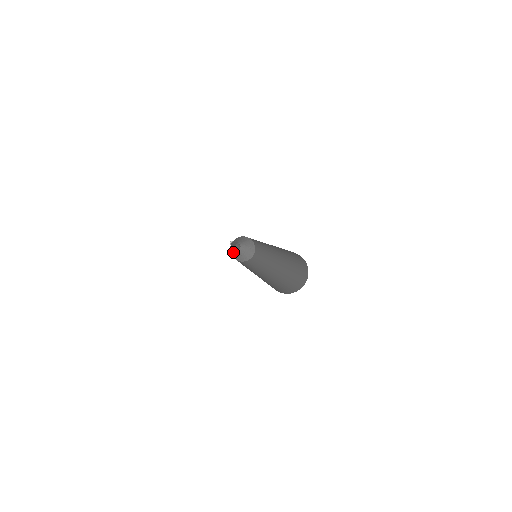
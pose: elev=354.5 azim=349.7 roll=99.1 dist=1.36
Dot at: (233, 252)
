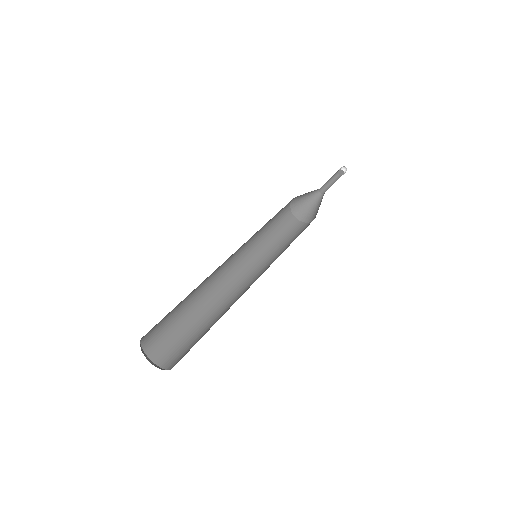
Dot at: (306, 208)
